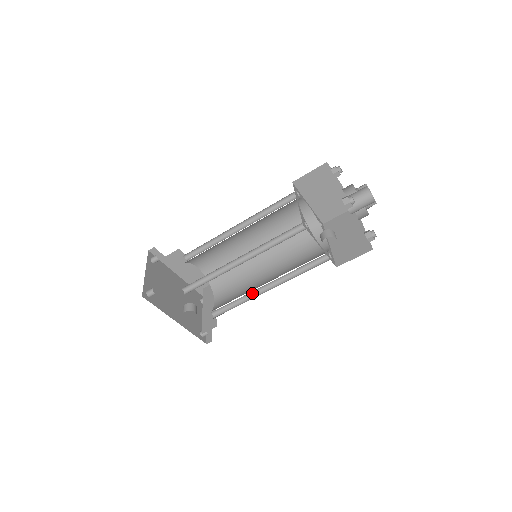
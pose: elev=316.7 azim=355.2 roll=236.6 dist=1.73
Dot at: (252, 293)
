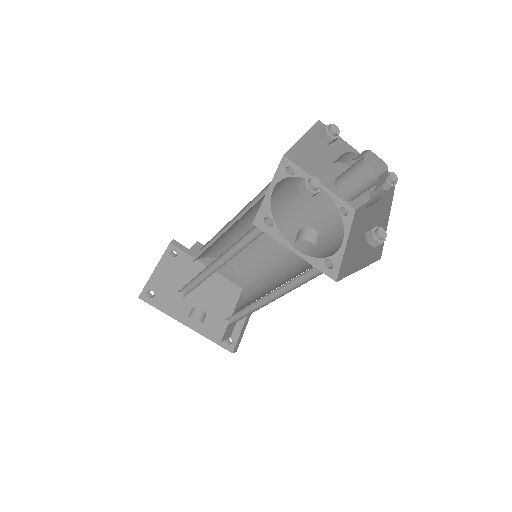
Dot at: (258, 303)
